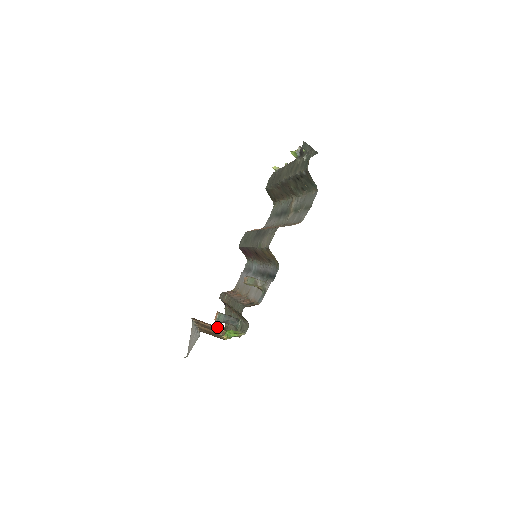
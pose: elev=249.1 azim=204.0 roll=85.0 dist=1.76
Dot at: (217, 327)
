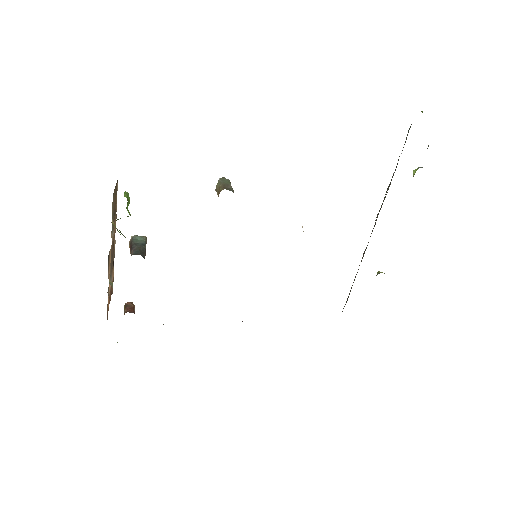
Dot at: occluded
